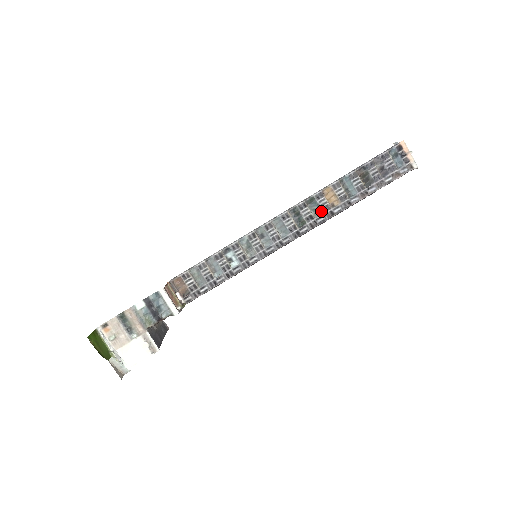
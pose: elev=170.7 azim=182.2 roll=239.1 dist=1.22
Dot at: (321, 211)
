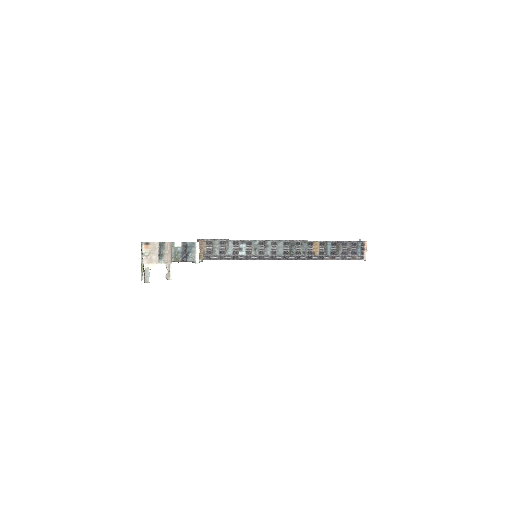
Dot at: (306, 253)
